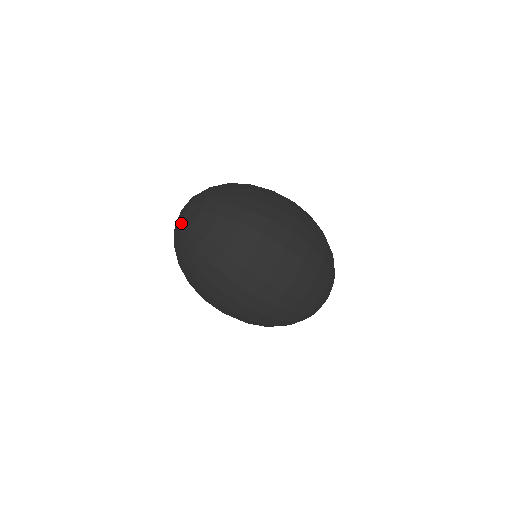
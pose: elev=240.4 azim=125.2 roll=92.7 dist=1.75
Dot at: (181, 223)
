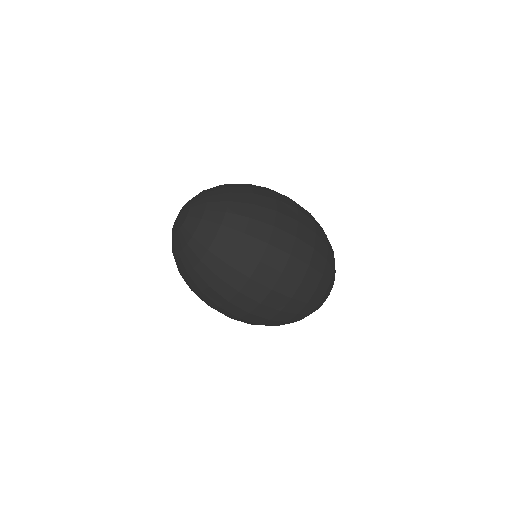
Dot at: (173, 238)
